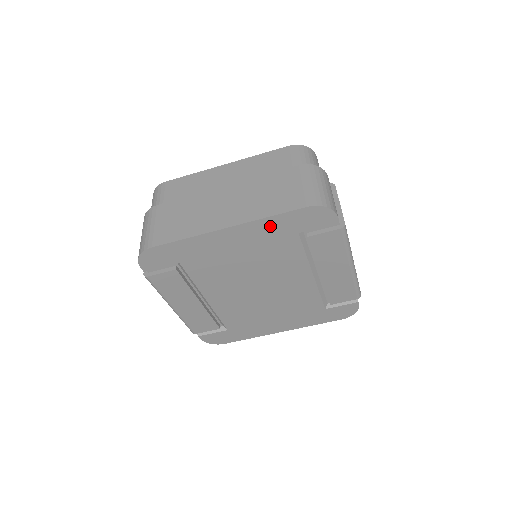
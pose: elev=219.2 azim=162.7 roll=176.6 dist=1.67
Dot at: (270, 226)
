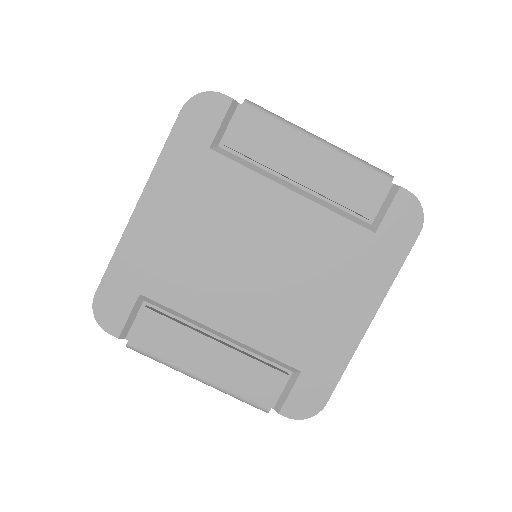
Dot at: (174, 165)
